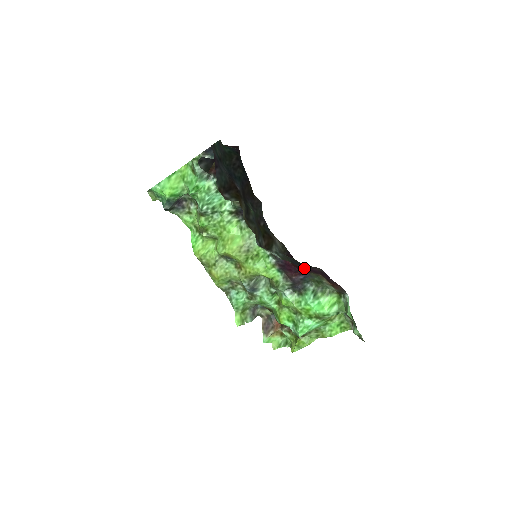
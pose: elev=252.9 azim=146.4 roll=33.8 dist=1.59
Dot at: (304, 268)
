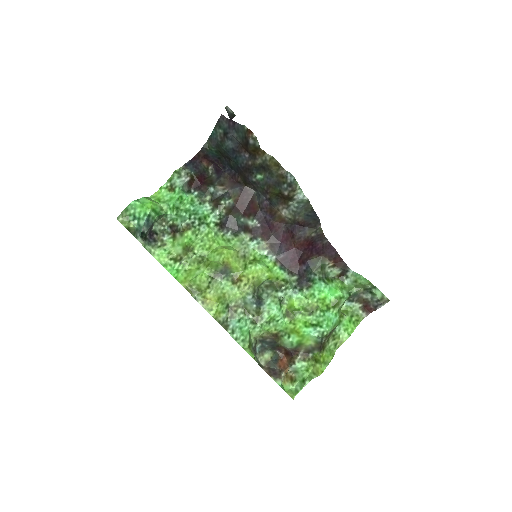
Dot at: (310, 244)
